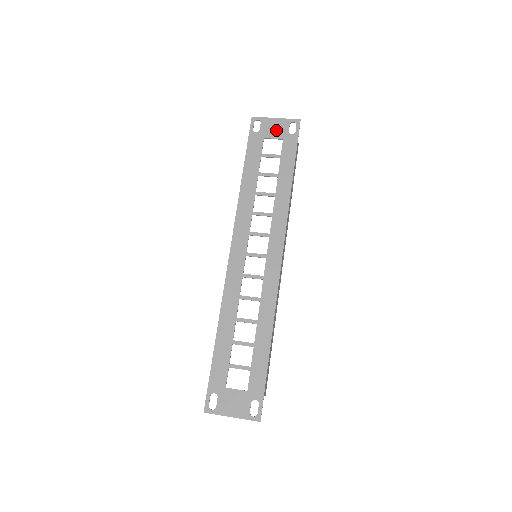
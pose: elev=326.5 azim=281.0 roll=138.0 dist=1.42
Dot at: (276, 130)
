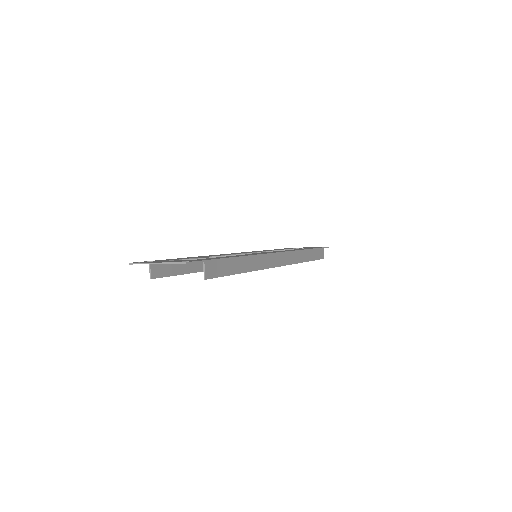
Dot at: occluded
